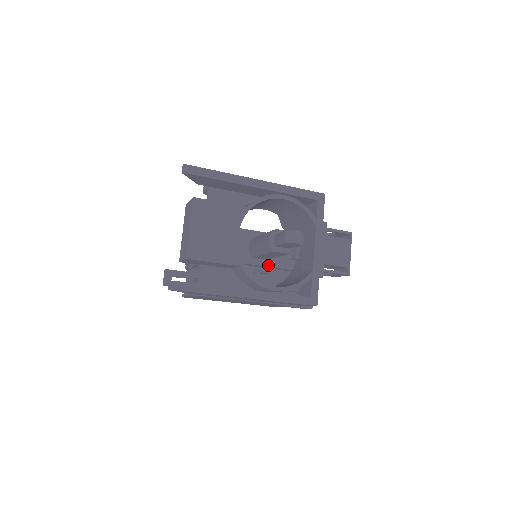
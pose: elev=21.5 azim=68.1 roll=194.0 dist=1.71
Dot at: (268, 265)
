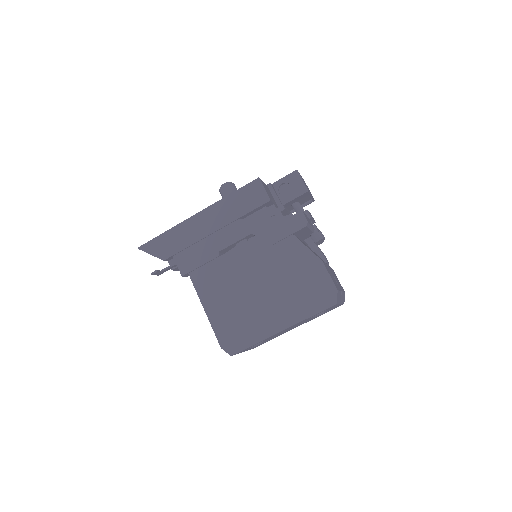
Dot at: occluded
